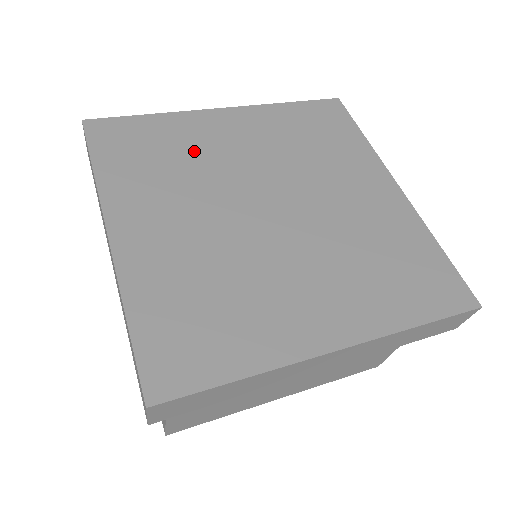
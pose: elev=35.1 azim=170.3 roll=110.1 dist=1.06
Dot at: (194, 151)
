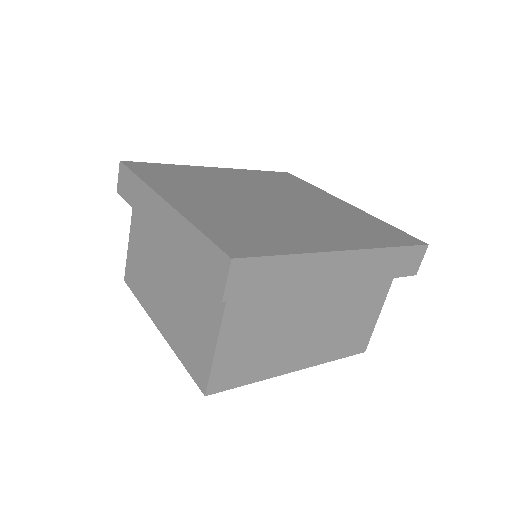
Dot at: (205, 178)
